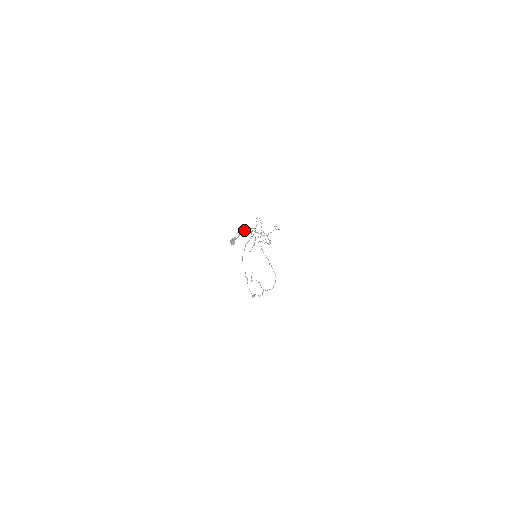
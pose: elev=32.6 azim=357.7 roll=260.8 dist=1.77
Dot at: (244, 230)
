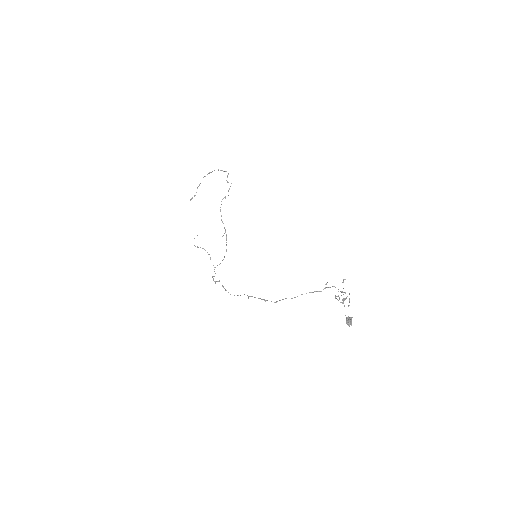
Dot at: (346, 298)
